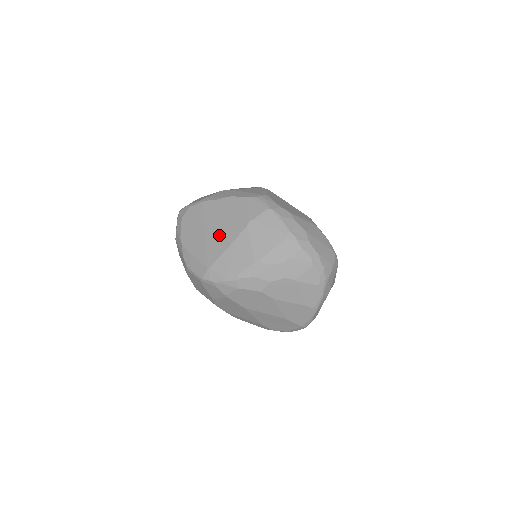
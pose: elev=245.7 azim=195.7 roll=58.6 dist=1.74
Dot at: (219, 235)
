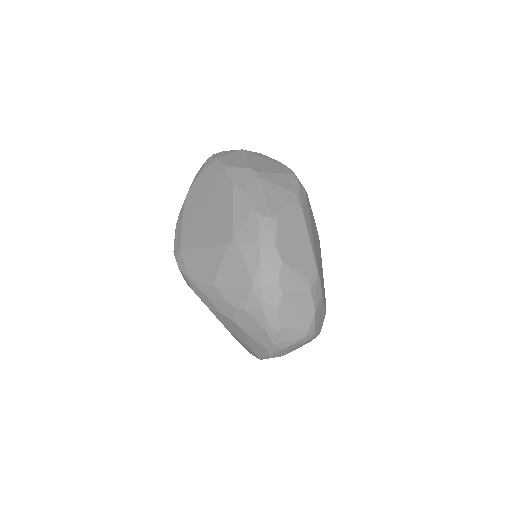
Dot at: (207, 225)
